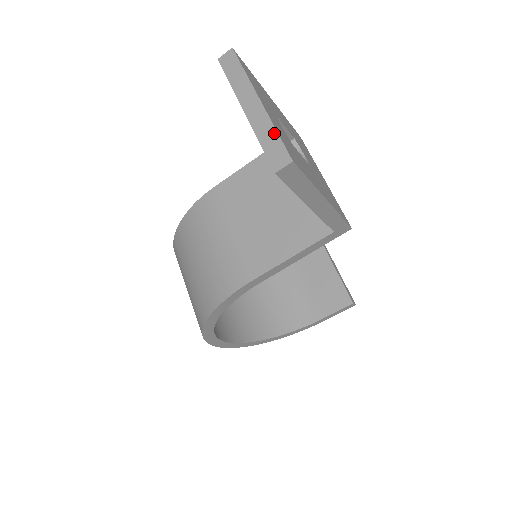
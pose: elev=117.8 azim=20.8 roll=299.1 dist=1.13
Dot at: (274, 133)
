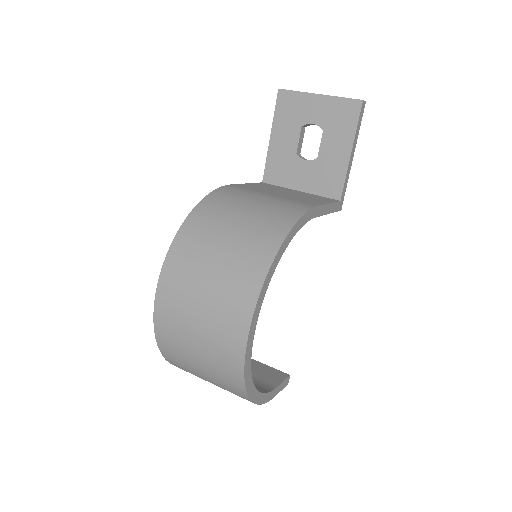
Dot at: occluded
